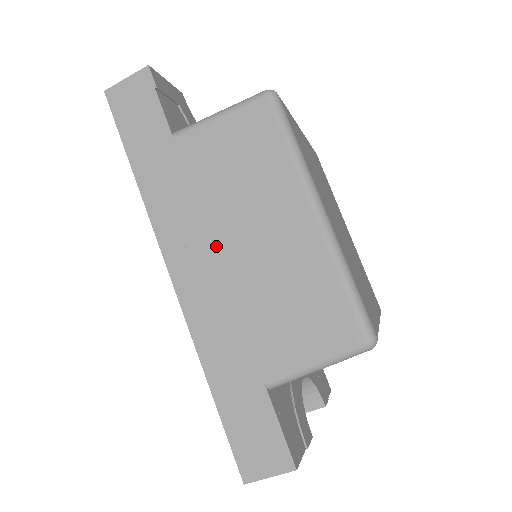
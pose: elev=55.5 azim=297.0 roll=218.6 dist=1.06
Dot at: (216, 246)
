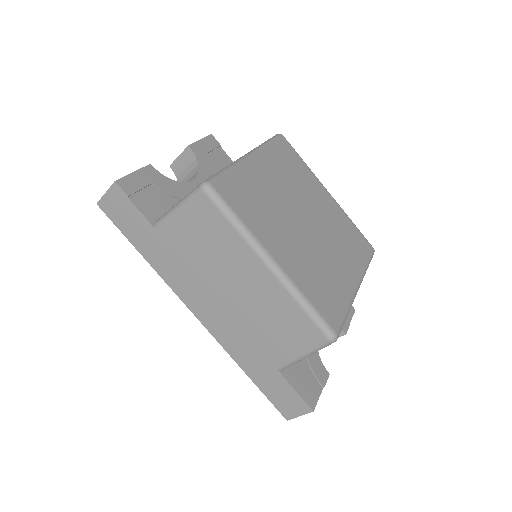
Dot at: (214, 295)
